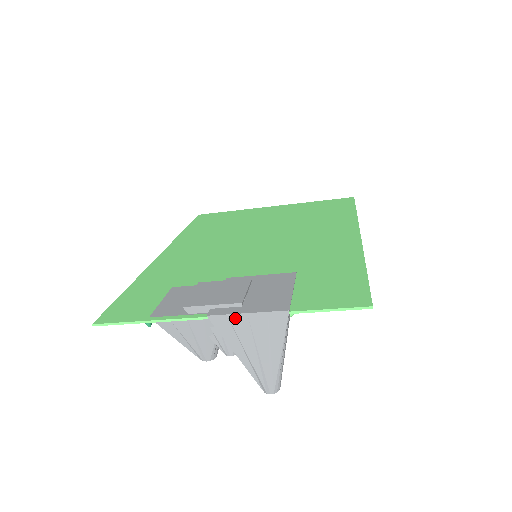
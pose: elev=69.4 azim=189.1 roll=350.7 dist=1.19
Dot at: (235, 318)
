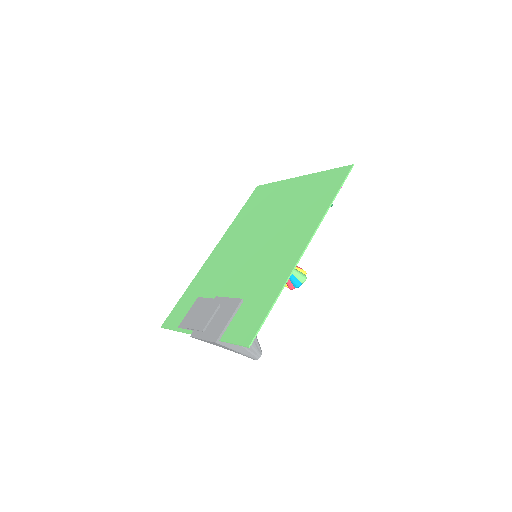
Dot at: (201, 339)
